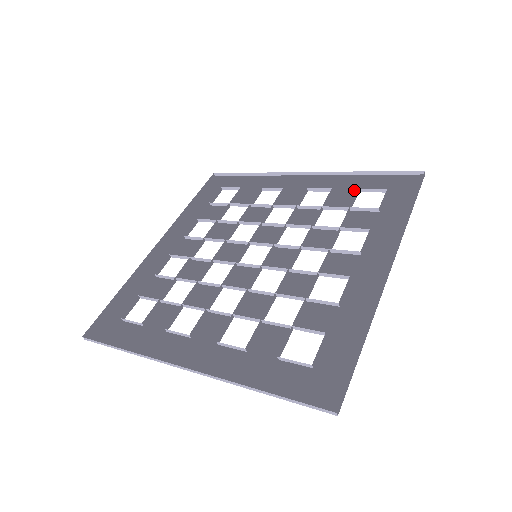
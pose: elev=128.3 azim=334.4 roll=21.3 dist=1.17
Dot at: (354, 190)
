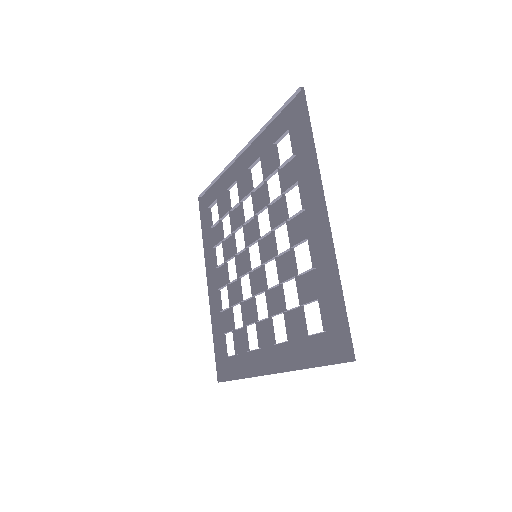
Dot at: (273, 145)
